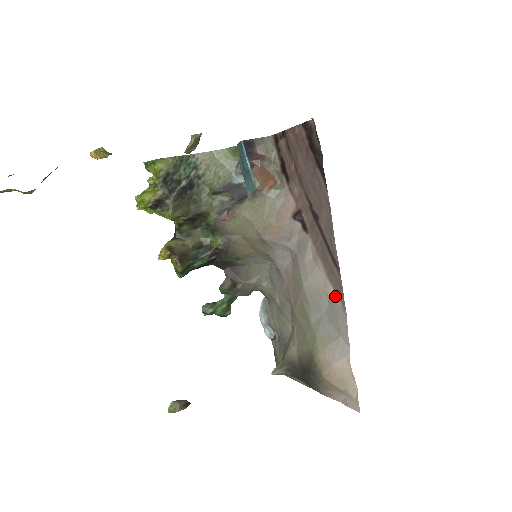
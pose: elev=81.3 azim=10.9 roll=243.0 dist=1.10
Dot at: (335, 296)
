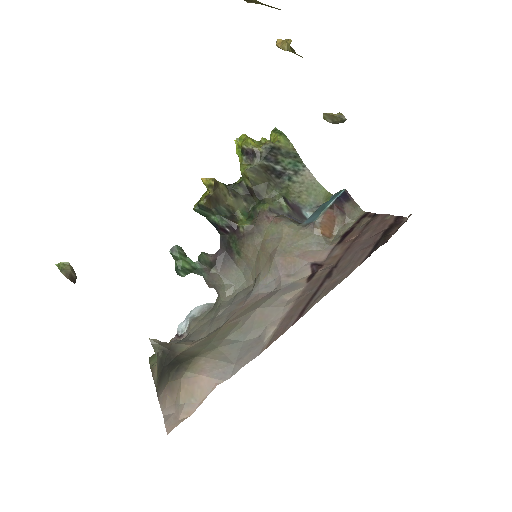
Dot at: (270, 335)
